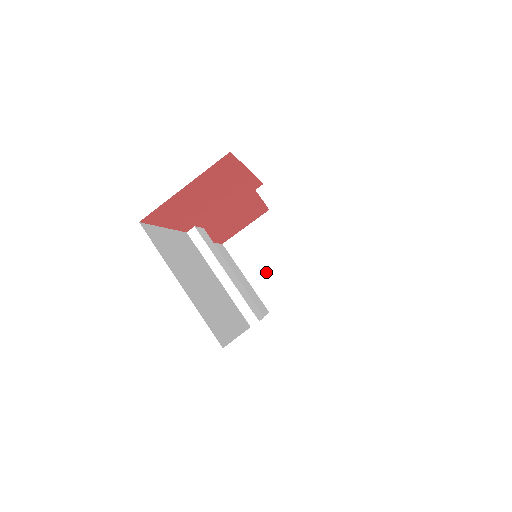
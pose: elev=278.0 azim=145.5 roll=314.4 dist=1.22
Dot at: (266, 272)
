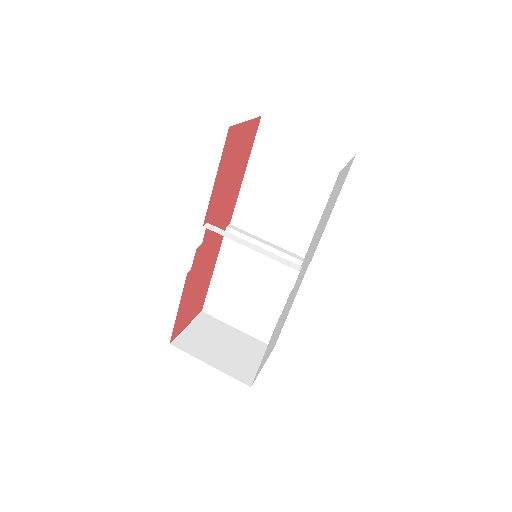
Dot at: (226, 356)
